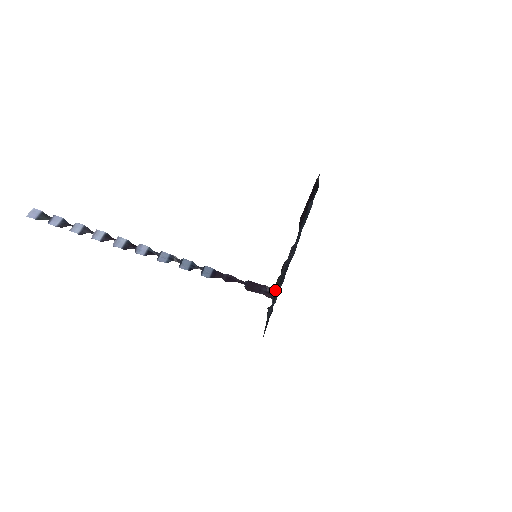
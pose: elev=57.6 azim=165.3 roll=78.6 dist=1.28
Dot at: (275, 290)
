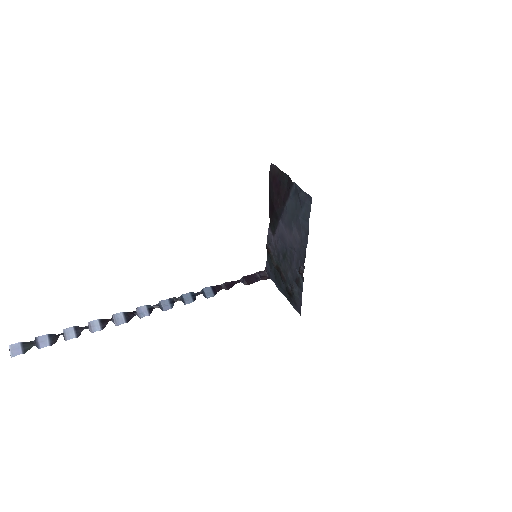
Dot at: (299, 273)
